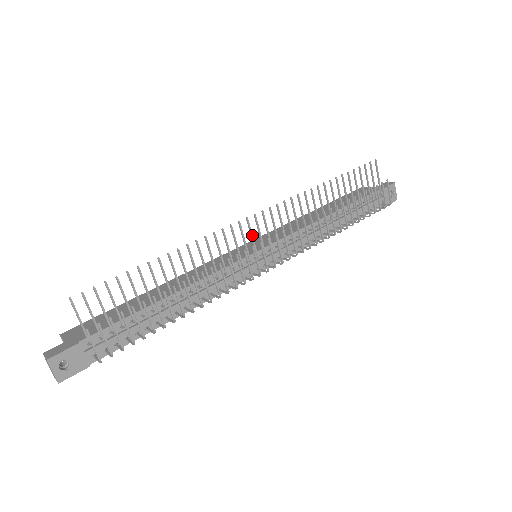
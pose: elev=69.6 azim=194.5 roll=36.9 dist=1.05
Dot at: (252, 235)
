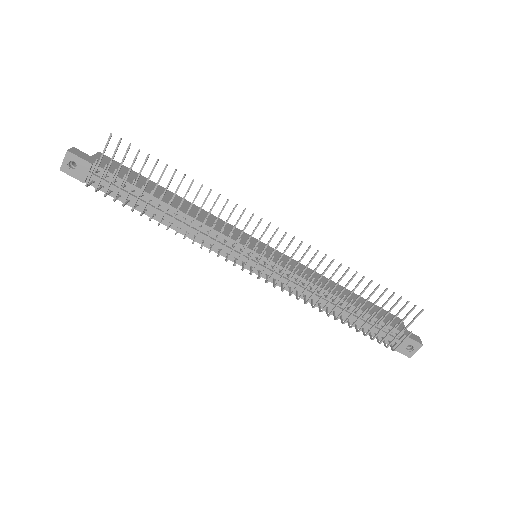
Dot at: (261, 237)
